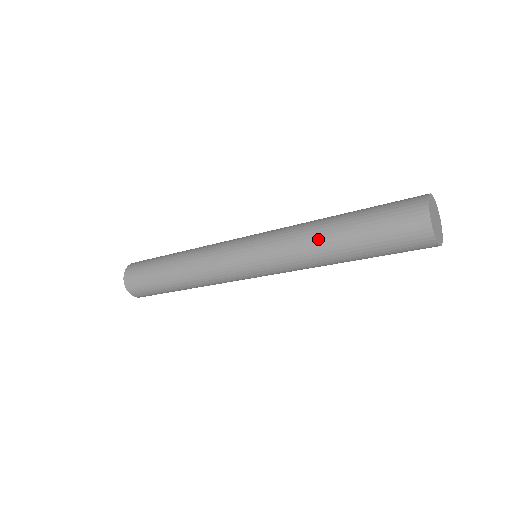
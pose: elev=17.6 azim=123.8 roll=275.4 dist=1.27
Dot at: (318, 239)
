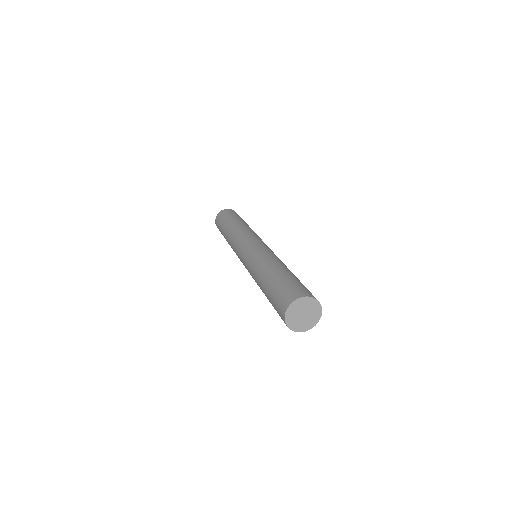
Dot at: occluded
